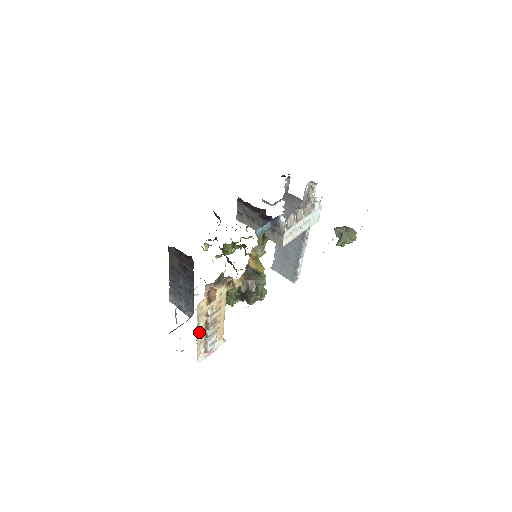
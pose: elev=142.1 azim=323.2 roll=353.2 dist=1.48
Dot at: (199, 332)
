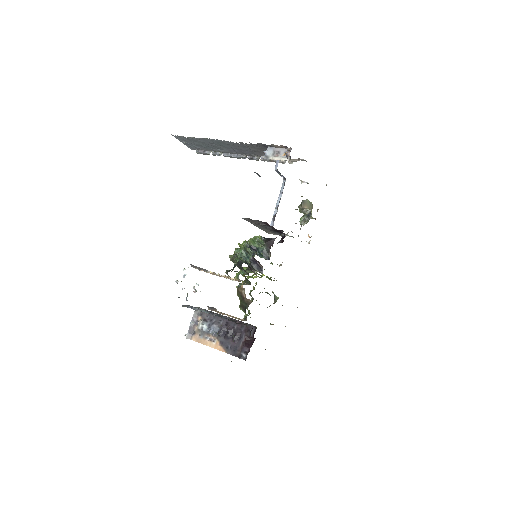
Dot at: occluded
